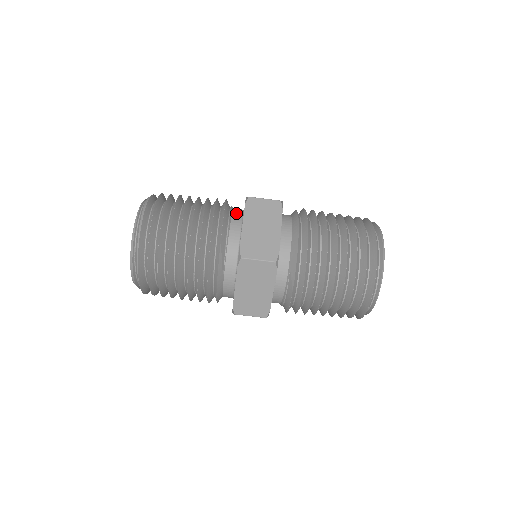
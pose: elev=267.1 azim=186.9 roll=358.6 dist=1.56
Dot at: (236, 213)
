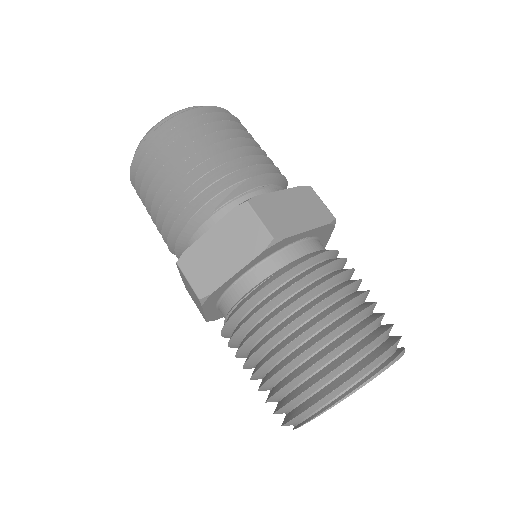
Dot at: occluded
